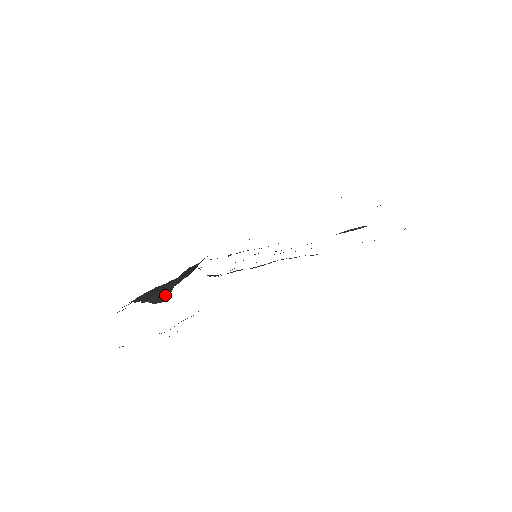
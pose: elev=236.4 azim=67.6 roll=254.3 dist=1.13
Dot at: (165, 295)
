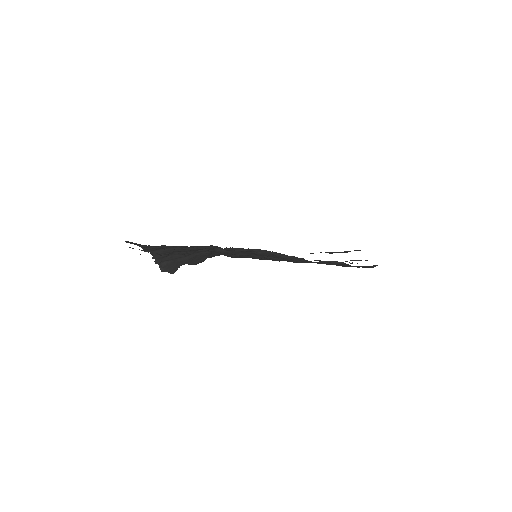
Dot at: (173, 268)
